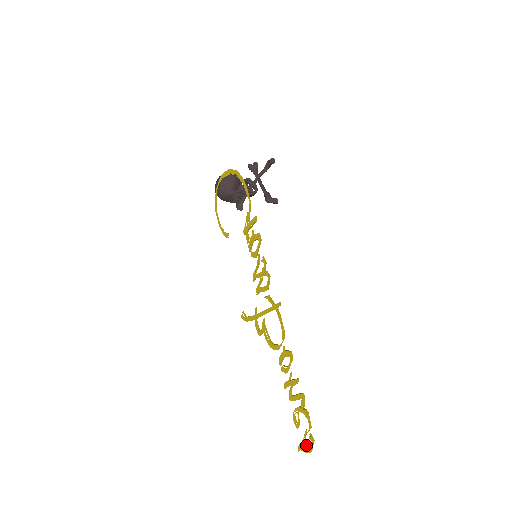
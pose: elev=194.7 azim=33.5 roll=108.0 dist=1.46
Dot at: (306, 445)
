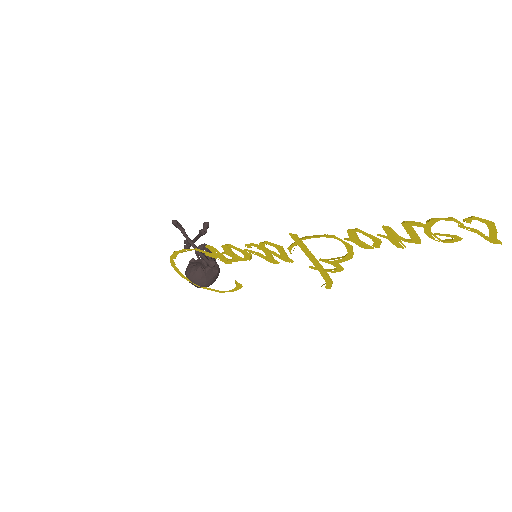
Dot at: occluded
